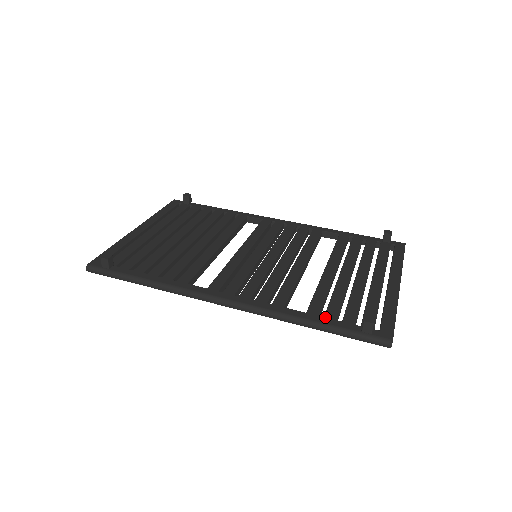
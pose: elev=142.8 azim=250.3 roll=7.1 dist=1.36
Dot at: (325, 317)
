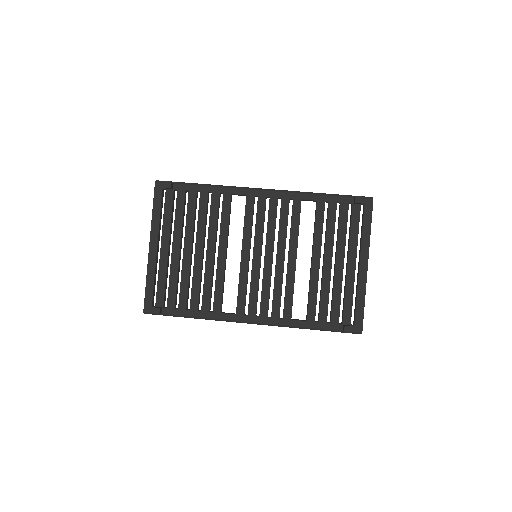
Dot at: (319, 322)
